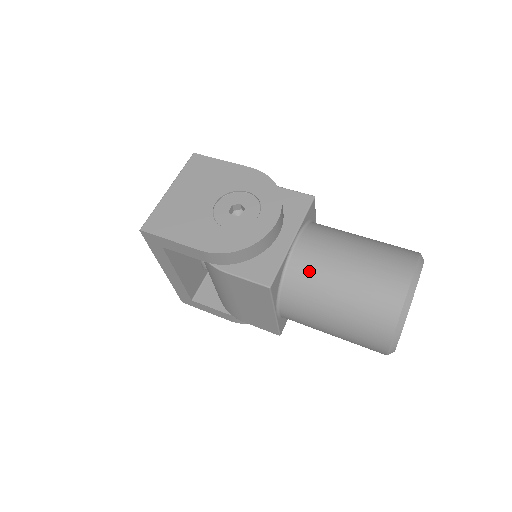
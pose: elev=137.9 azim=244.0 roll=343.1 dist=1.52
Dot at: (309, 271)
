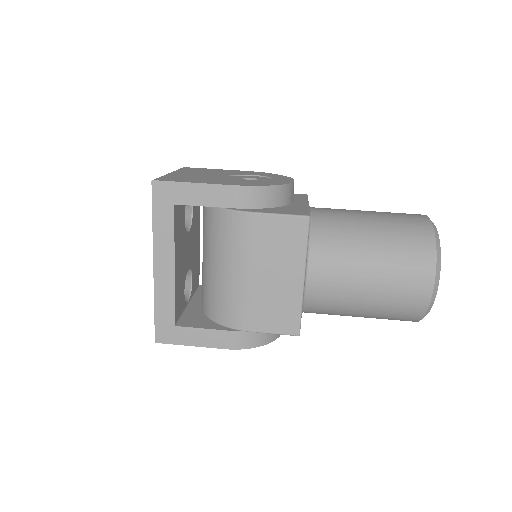
Dot at: (335, 220)
